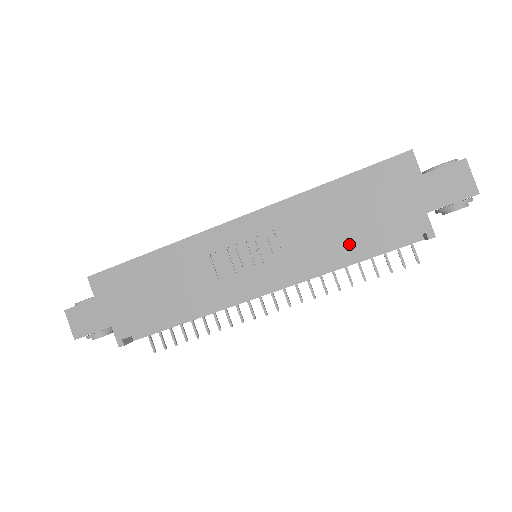
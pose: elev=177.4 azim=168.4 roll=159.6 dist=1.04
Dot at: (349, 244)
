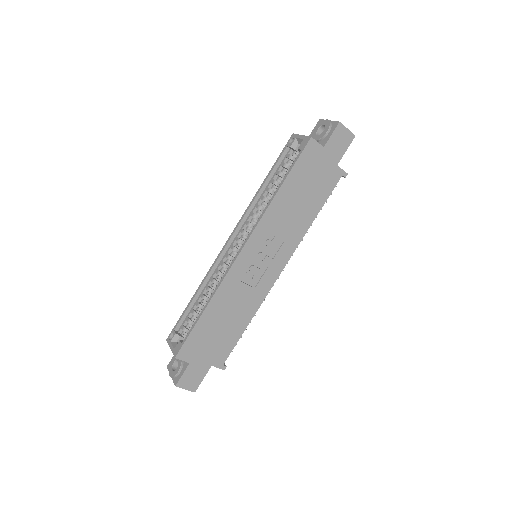
Dot at: (310, 212)
